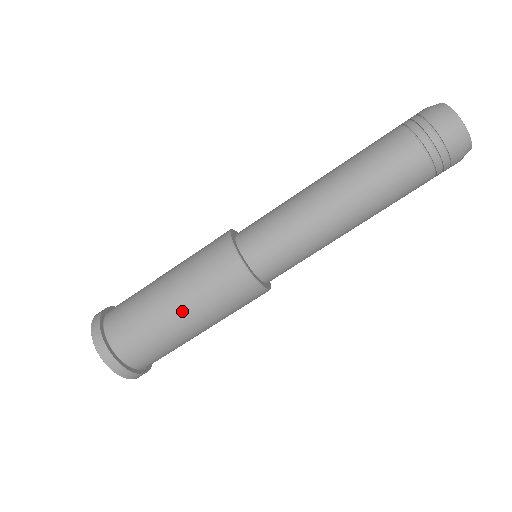
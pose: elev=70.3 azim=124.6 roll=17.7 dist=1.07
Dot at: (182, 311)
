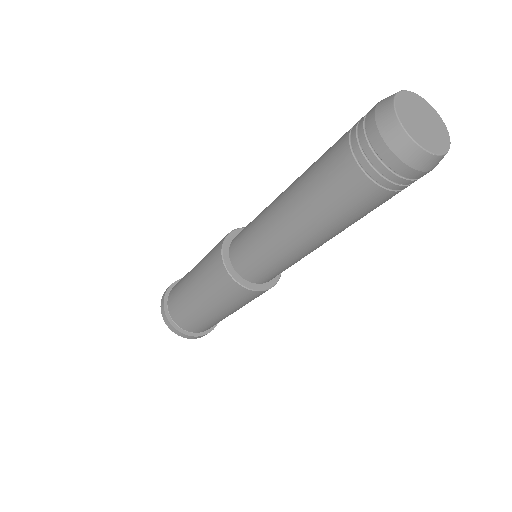
Dot at: occluded
